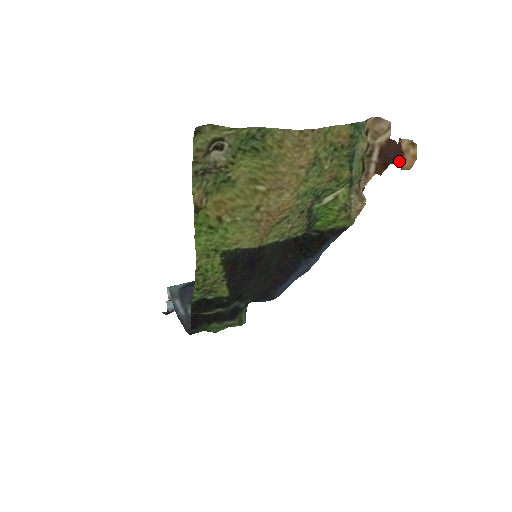
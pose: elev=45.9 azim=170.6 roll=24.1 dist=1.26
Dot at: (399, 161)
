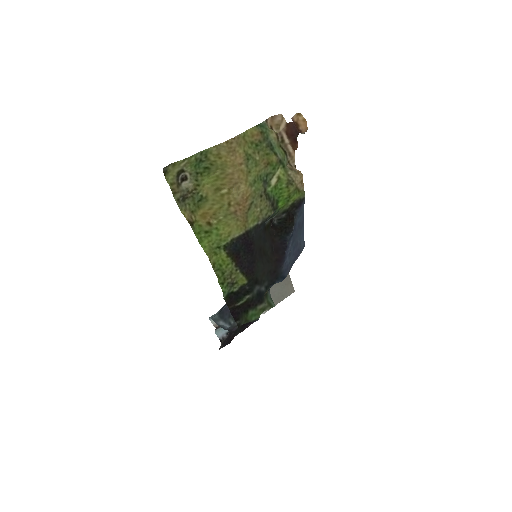
Dot at: (298, 129)
